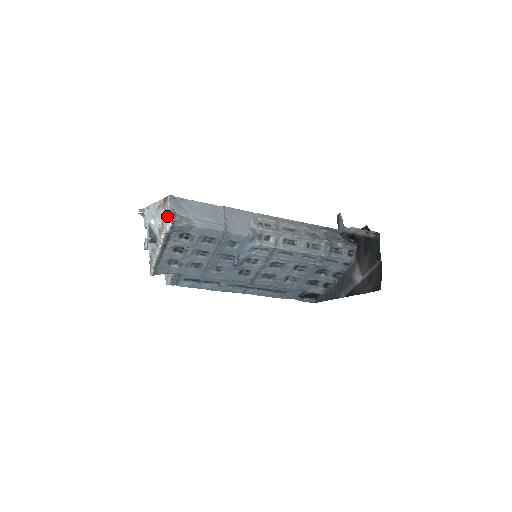
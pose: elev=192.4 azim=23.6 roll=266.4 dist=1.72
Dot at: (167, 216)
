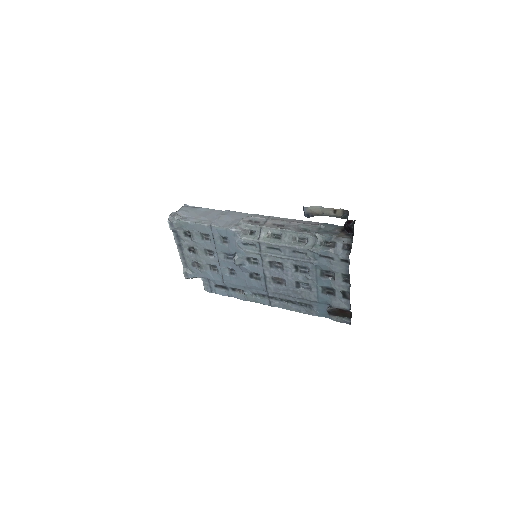
Dot at: occluded
